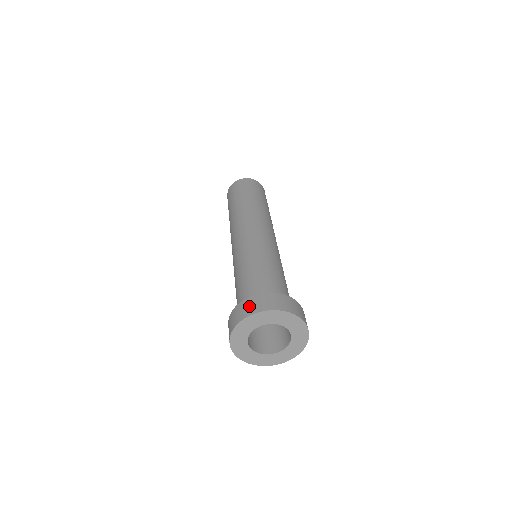
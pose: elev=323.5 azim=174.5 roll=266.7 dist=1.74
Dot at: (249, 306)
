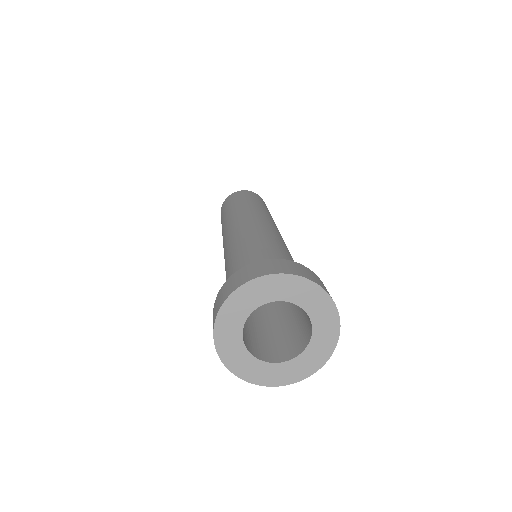
Dot at: (305, 271)
